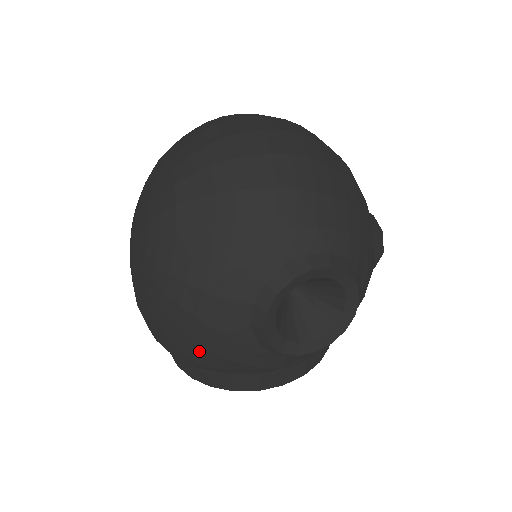
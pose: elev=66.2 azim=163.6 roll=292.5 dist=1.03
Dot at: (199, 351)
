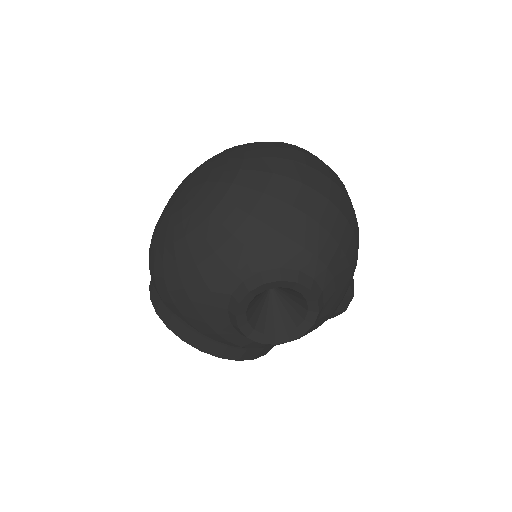
Dot at: (181, 293)
